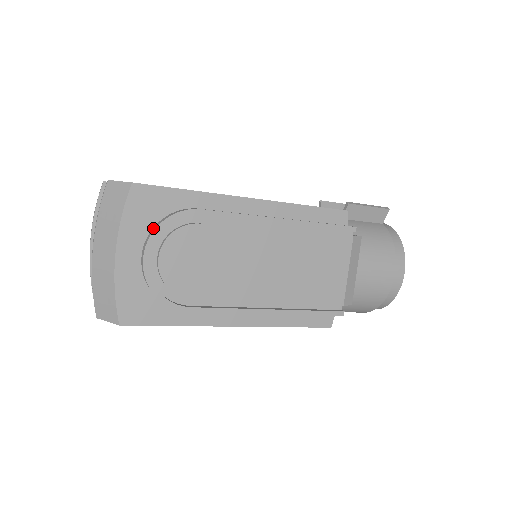
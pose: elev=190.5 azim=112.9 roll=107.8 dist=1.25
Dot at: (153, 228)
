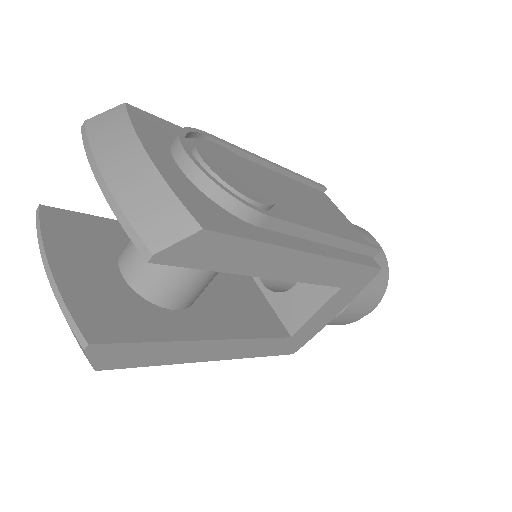
Dot at: occluded
